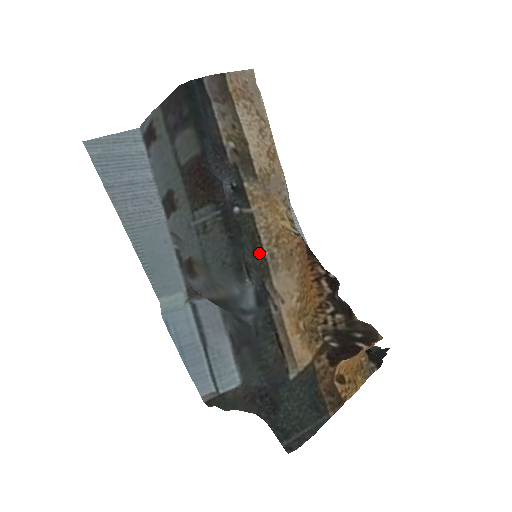
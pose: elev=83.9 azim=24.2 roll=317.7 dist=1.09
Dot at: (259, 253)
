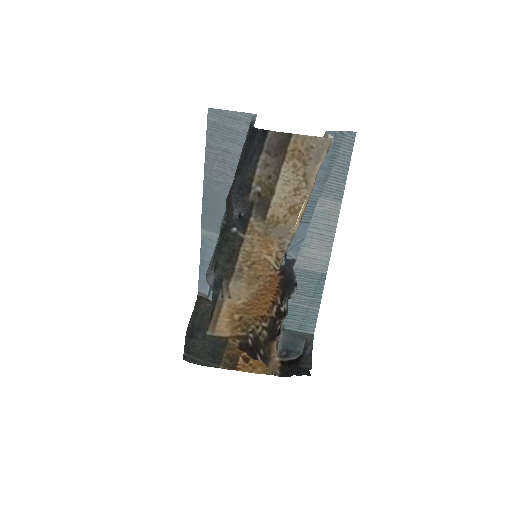
Dot at: (231, 263)
